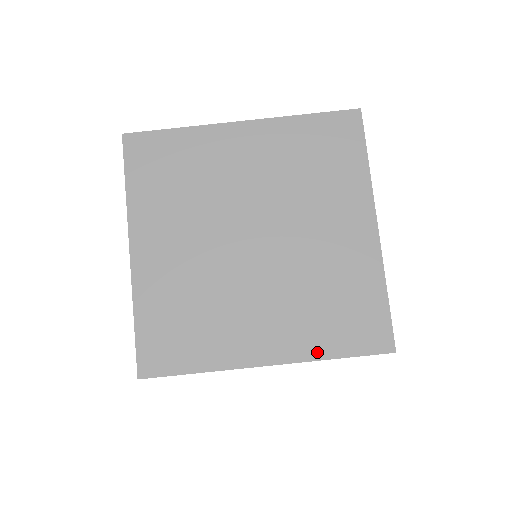
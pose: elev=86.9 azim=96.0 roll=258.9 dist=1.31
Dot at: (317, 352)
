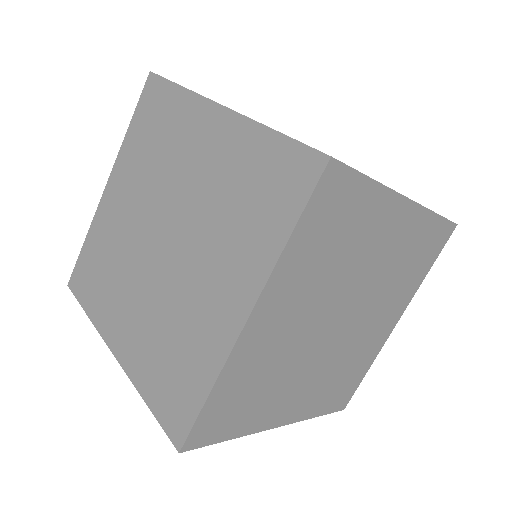
Dot at: (271, 253)
